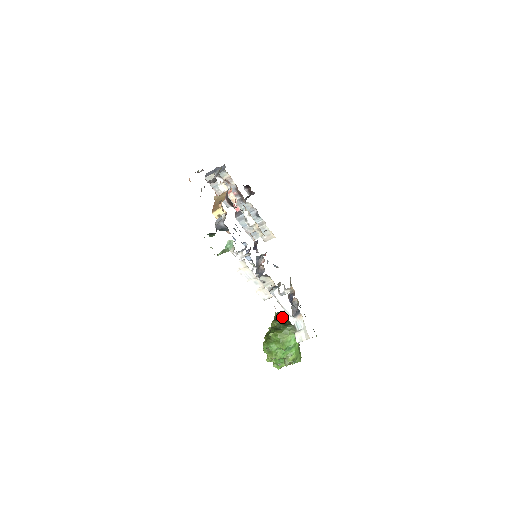
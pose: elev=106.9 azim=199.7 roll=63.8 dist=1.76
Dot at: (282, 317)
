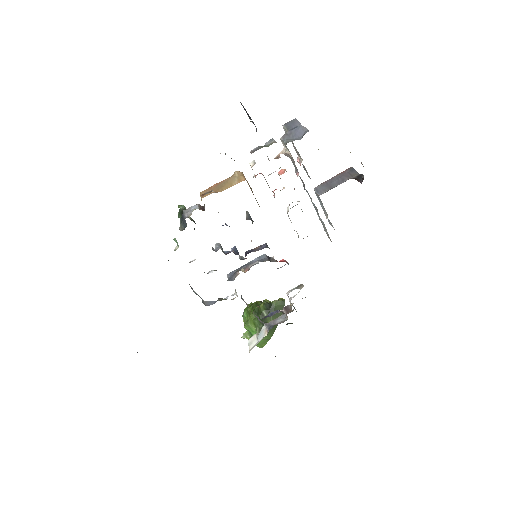
Dot at: (275, 309)
